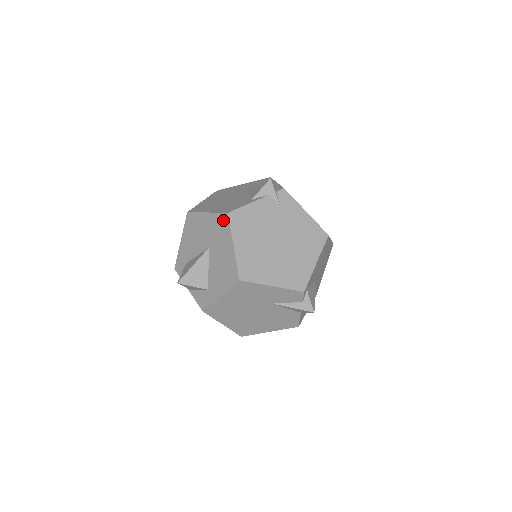
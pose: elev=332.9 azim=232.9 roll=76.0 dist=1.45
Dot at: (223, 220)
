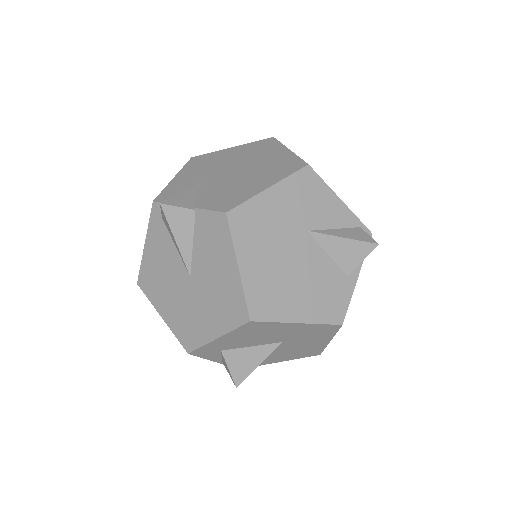
Dot at: (329, 329)
